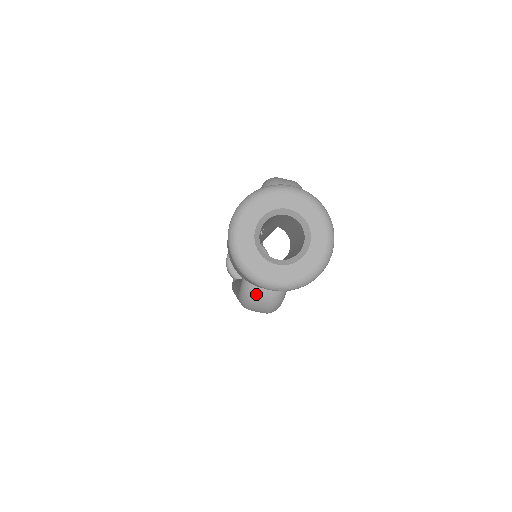
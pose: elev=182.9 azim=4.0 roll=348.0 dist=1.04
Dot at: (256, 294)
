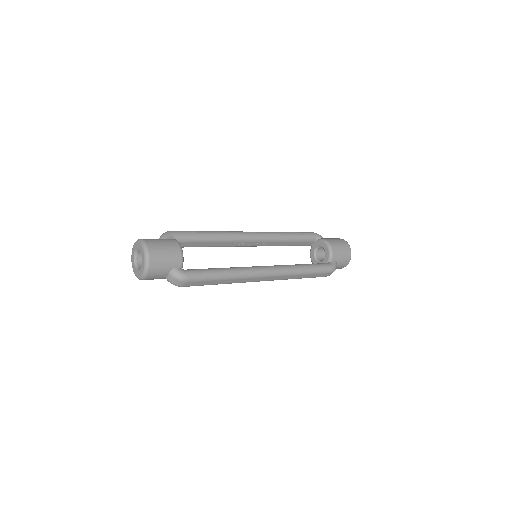
Dot at: (169, 280)
